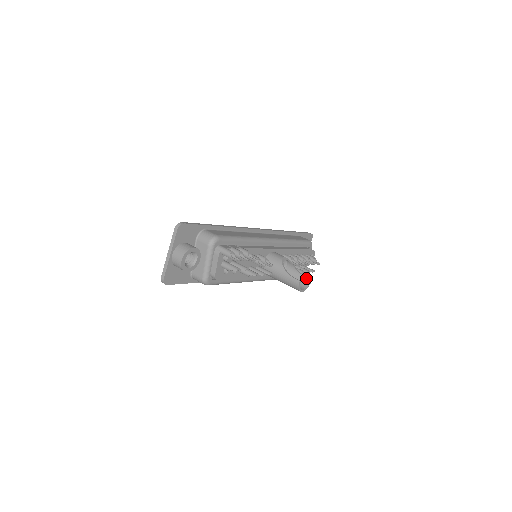
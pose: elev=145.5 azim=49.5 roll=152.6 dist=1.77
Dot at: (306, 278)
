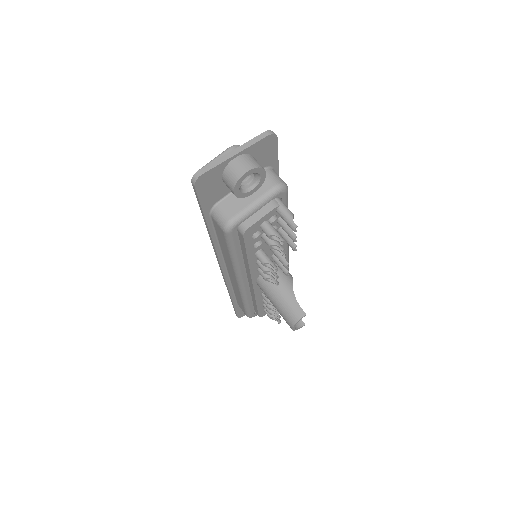
Dot at: occluded
